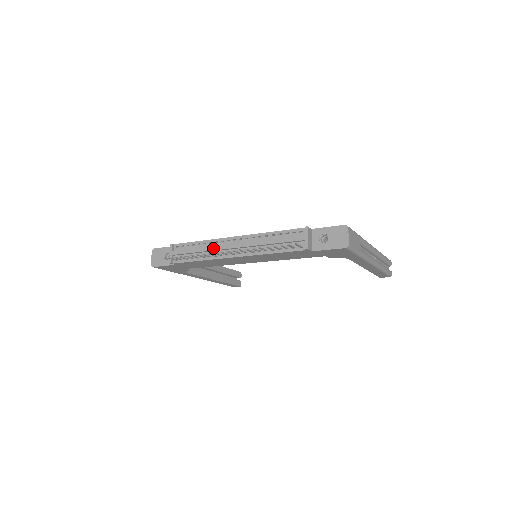
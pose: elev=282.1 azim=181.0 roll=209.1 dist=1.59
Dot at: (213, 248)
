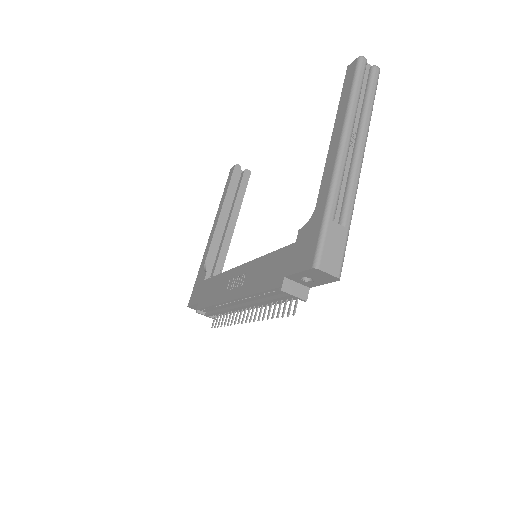
Dot at: (229, 311)
